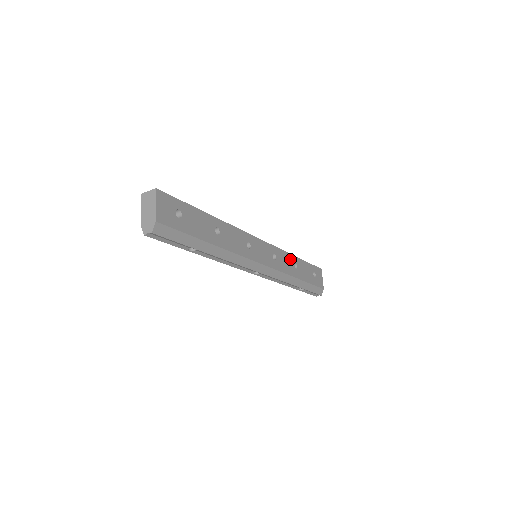
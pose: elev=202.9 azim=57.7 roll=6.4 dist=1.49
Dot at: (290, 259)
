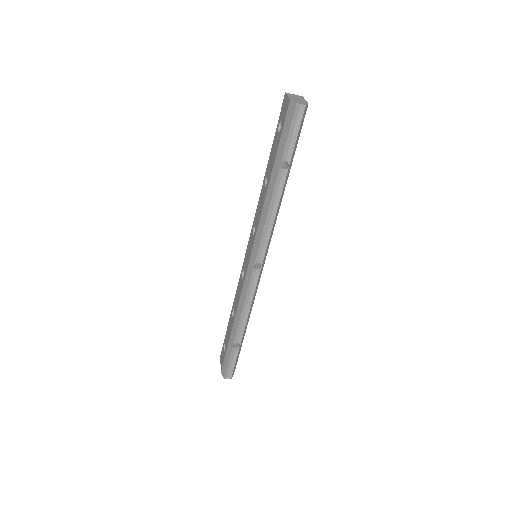
Dot at: occluded
